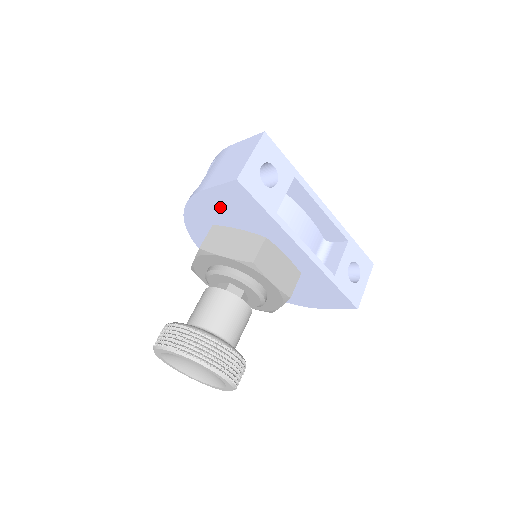
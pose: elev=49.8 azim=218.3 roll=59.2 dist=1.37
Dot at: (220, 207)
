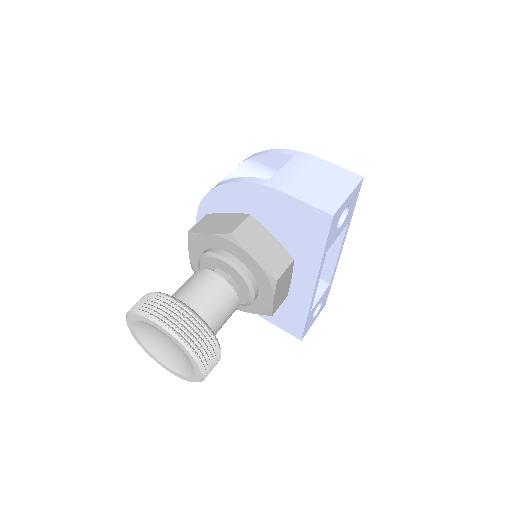
Dot at: (280, 212)
